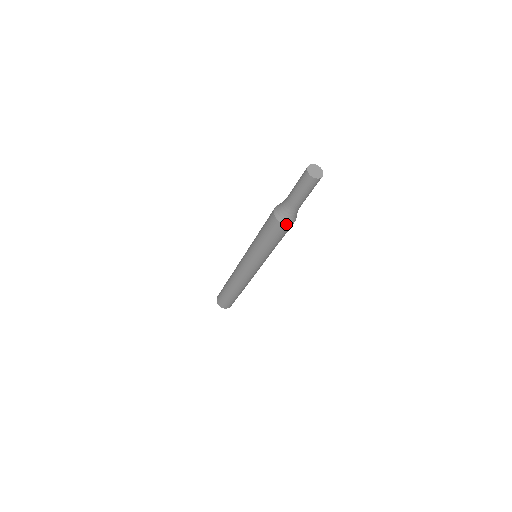
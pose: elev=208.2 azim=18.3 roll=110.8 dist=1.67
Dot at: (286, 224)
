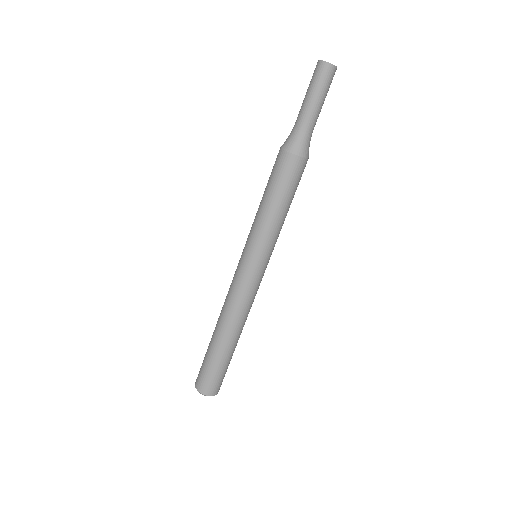
Dot at: (294, 154)
